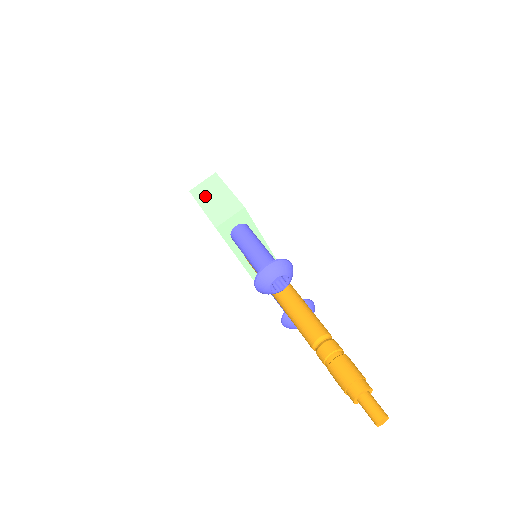
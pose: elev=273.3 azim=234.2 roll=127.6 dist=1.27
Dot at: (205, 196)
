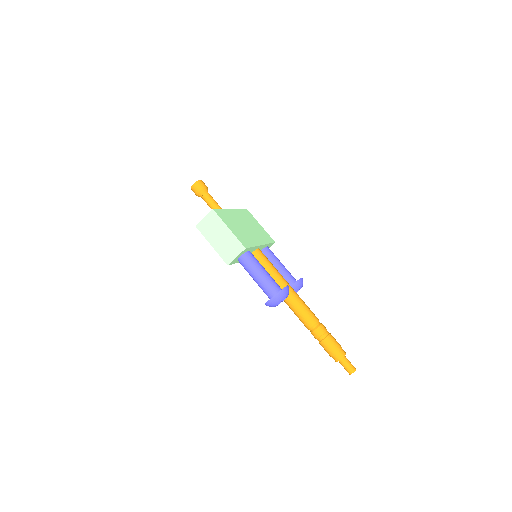
Dot at: (211, 234)
